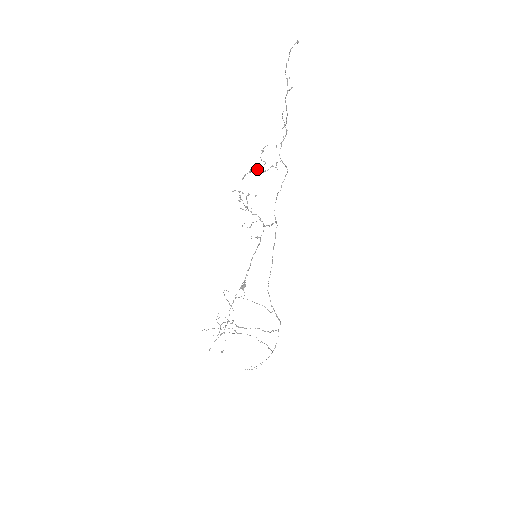
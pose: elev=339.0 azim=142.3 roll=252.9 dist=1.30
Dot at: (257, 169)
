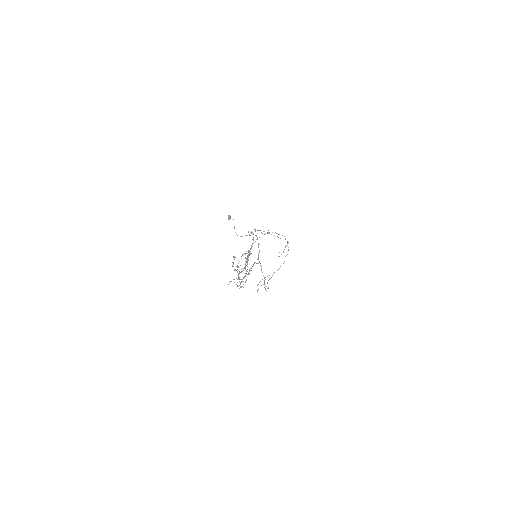
Dot at: occluded
